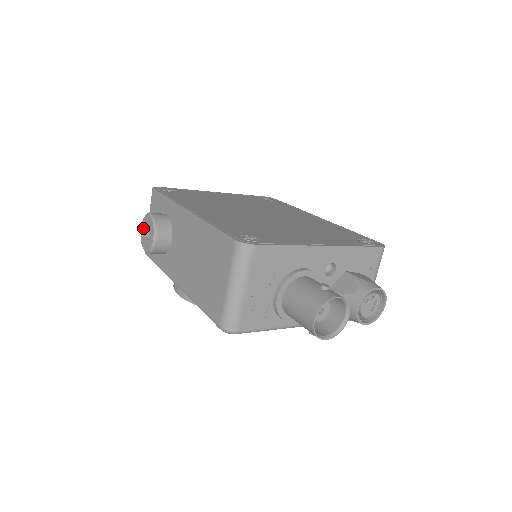
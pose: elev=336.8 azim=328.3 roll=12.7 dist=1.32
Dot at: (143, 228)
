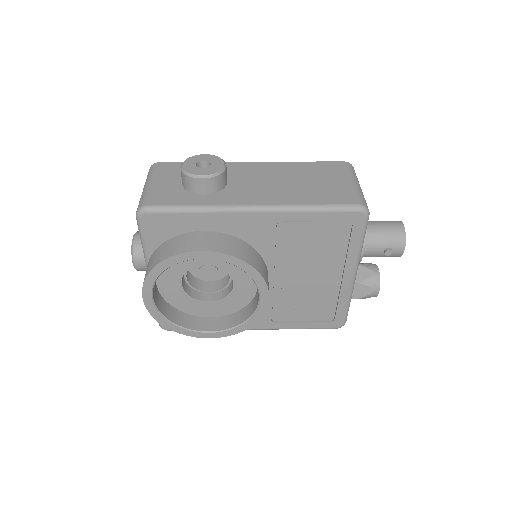
Dot at: (191, 163)
